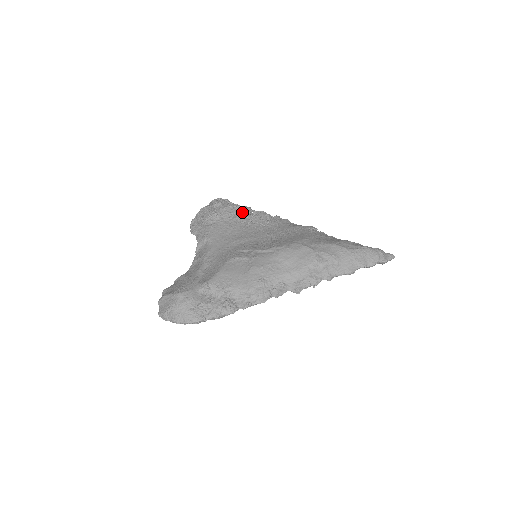
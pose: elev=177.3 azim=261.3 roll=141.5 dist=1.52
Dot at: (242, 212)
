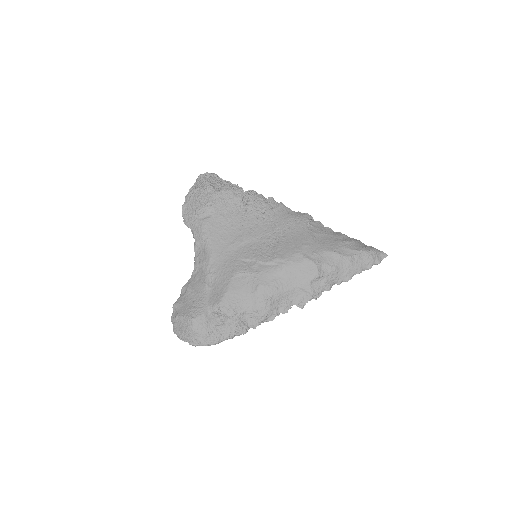
Dot at: (235, 198)
